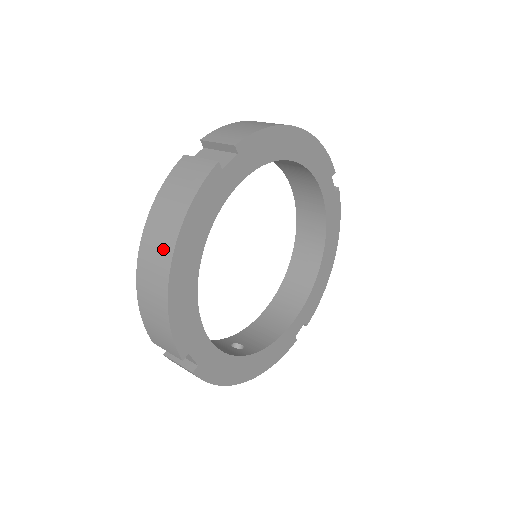
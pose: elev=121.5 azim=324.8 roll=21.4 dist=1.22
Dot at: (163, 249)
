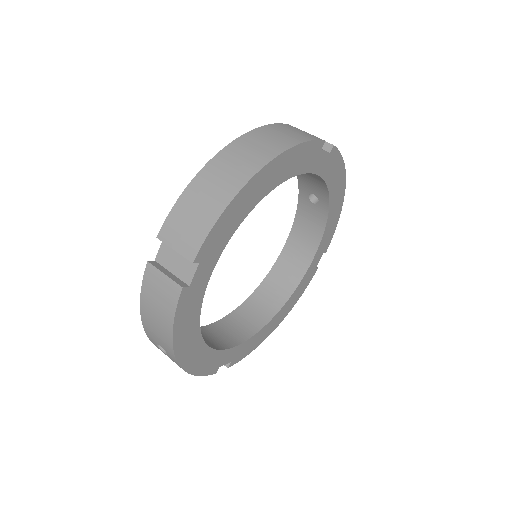
Dot at: (260, 154)
